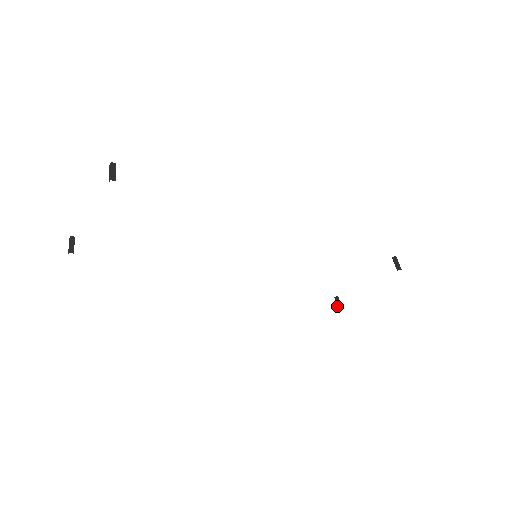
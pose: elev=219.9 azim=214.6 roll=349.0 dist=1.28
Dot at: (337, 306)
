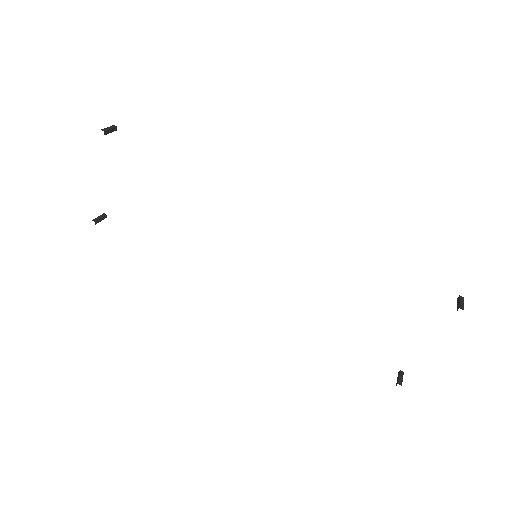
Dot at: occluded
